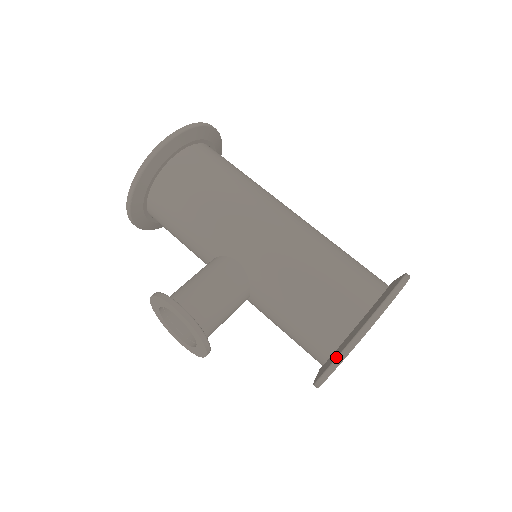
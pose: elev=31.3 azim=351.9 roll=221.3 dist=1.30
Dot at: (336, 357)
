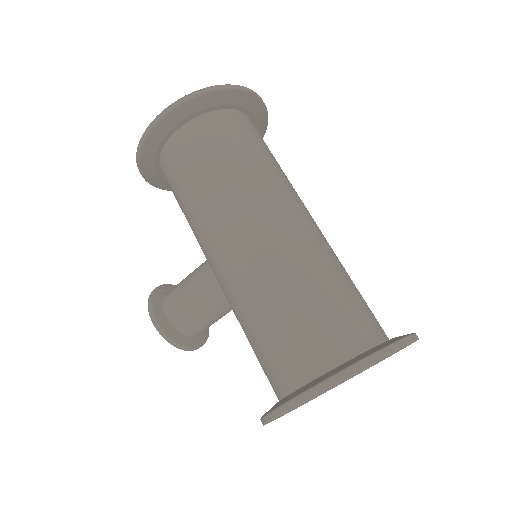
Dot at: occluded
